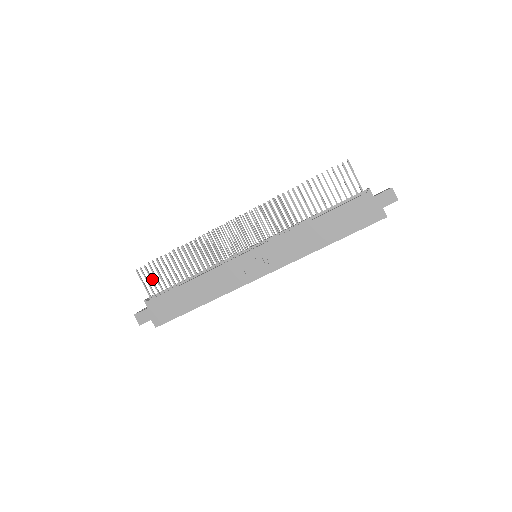
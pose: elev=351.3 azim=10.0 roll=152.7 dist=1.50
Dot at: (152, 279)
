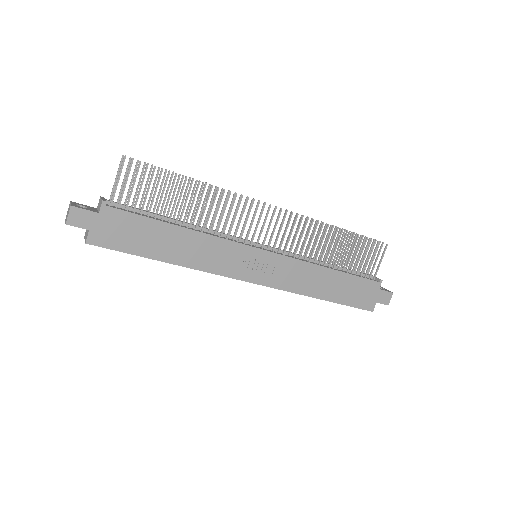
Dot at: (134, 184)
